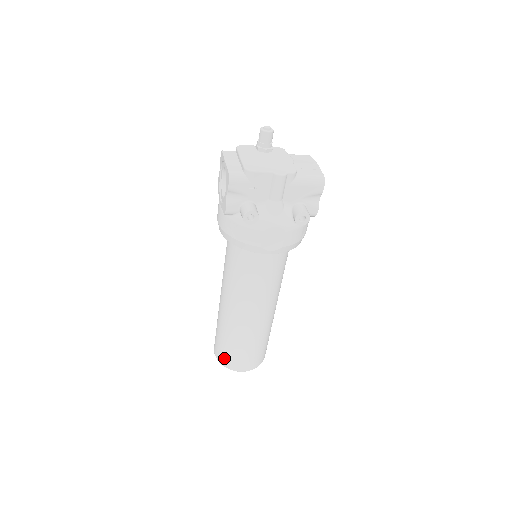
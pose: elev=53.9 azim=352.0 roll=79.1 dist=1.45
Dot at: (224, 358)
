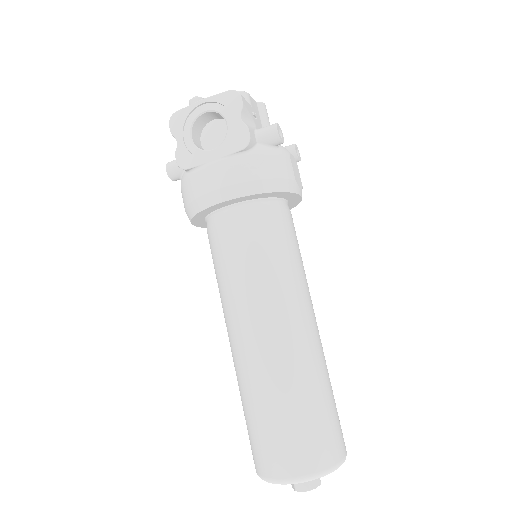
Dot at: (319, 450)
